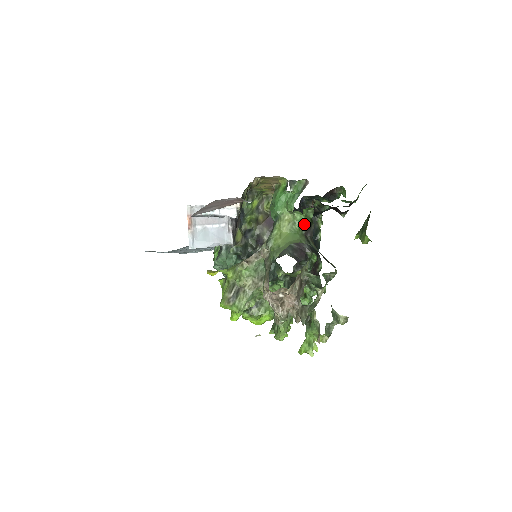
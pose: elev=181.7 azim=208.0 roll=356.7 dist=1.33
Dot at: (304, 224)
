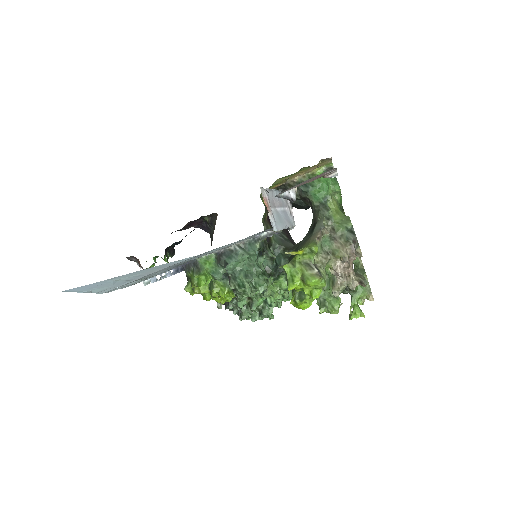
Dot at: (341, 204)
